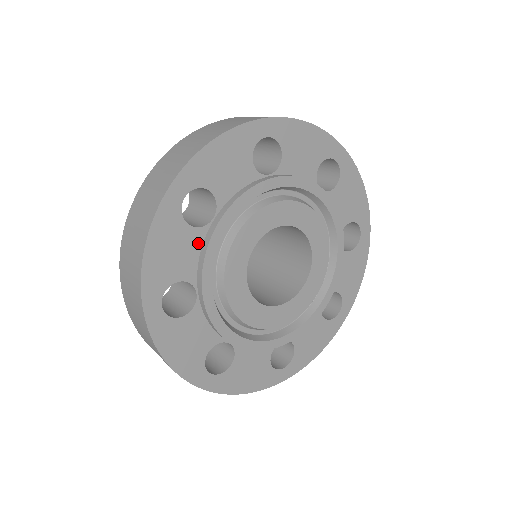
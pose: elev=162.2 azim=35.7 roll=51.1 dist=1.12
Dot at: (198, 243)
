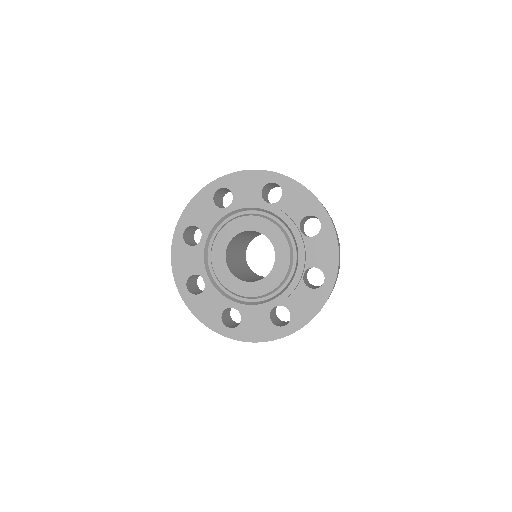
Dot at: (197, 253)
